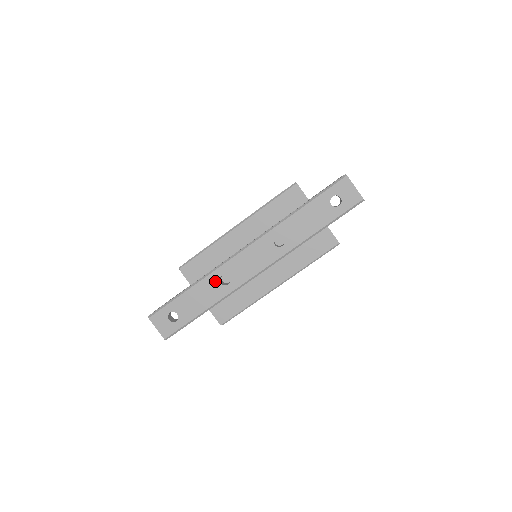
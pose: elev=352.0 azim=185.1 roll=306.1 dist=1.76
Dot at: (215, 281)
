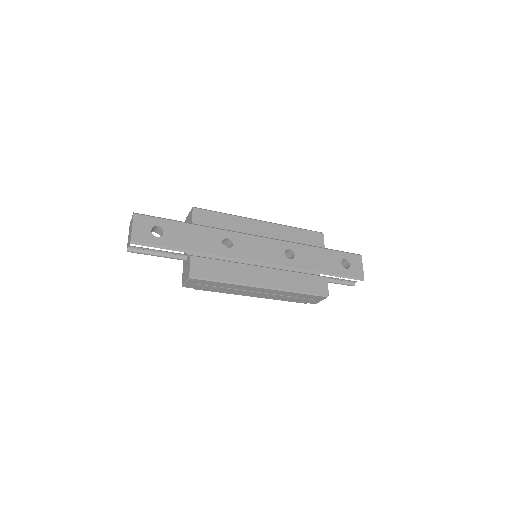
Dot at: (219, 237)
